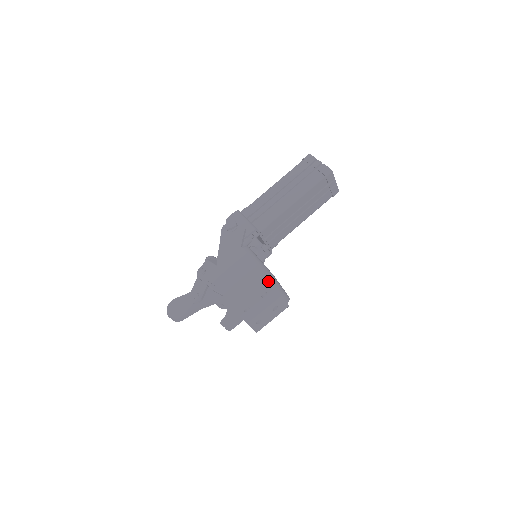
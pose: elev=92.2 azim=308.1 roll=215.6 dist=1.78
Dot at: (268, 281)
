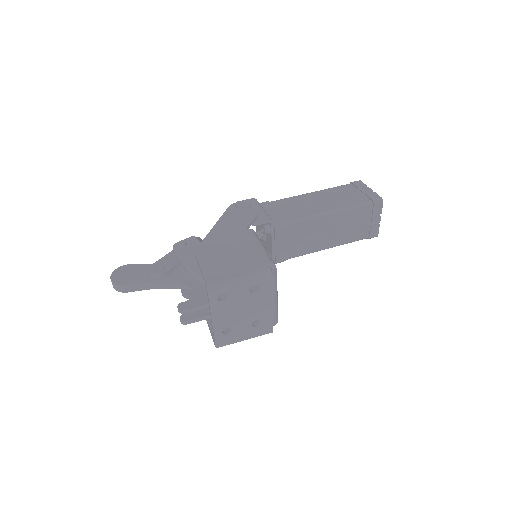
Dot at: (268, 269)
